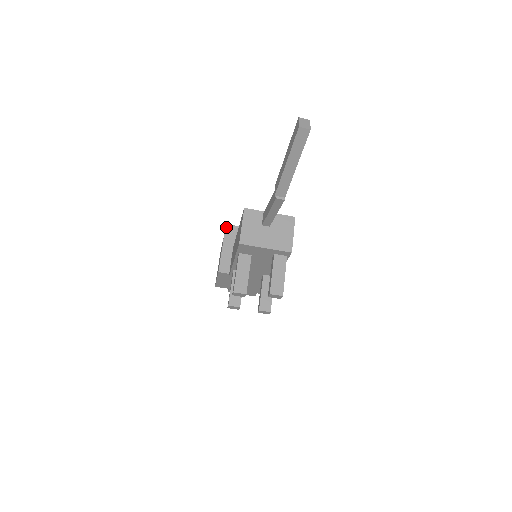
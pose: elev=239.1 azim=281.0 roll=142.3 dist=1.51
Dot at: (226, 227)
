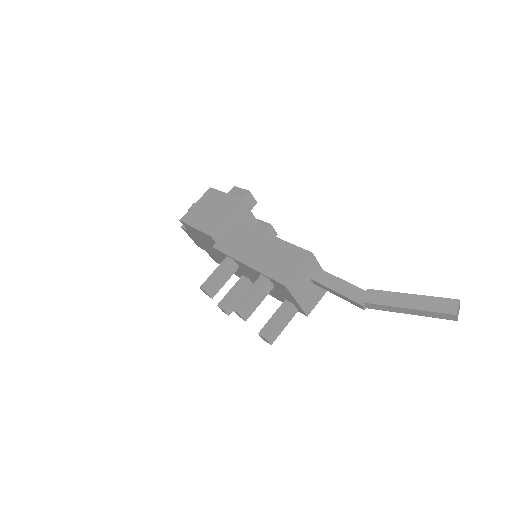
Dot at: (247, 193)
